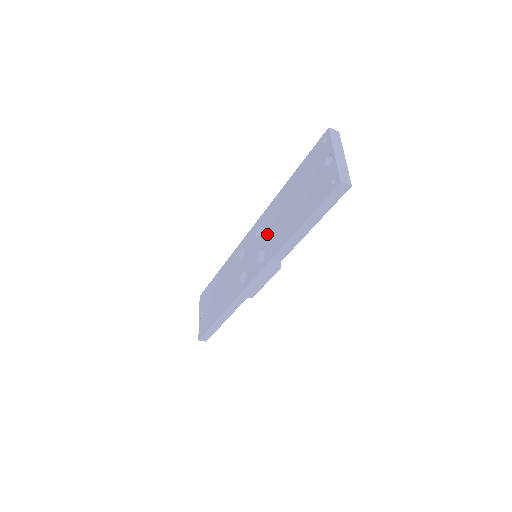
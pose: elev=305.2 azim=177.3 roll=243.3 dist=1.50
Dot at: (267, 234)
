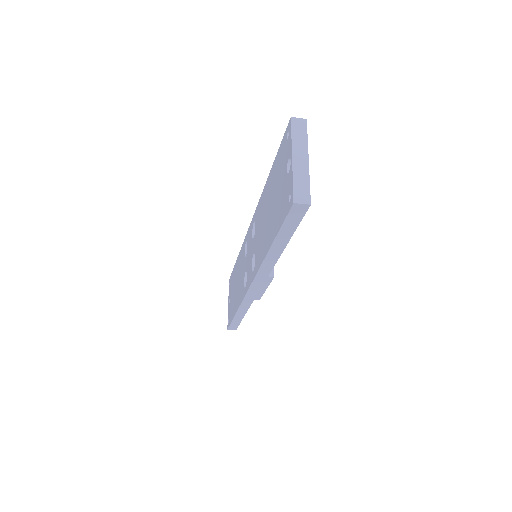
Dot at: (256, 238)
